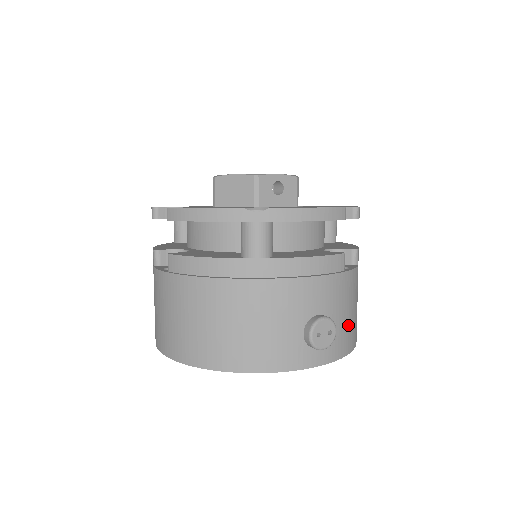
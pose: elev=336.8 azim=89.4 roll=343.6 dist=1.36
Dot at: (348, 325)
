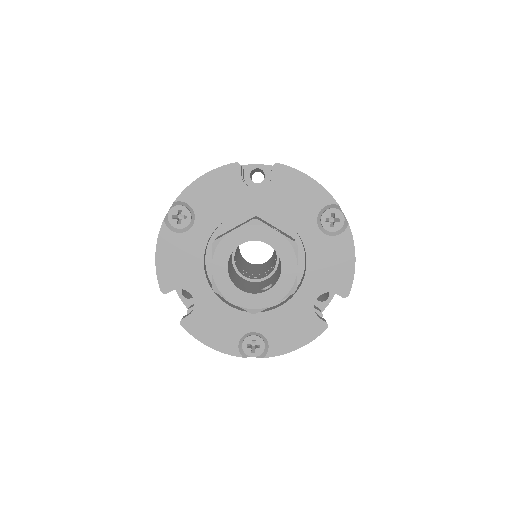
Dot at: occluded
